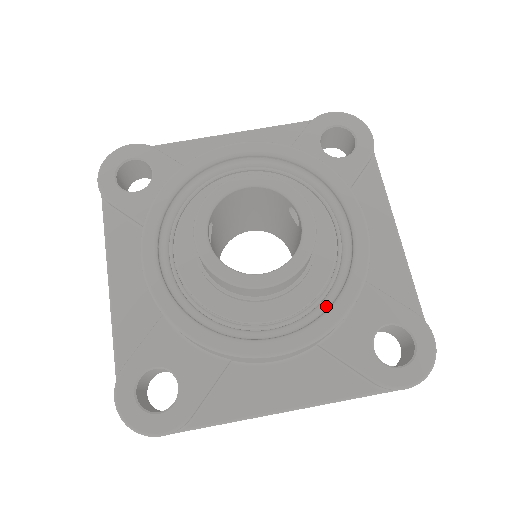
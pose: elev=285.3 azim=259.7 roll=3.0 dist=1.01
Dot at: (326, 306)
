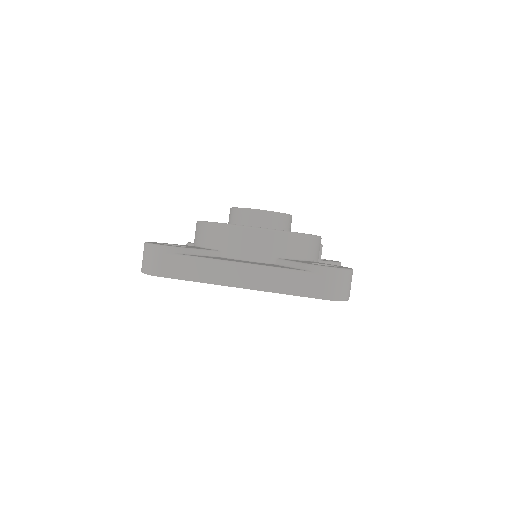
Dot at: occluded
